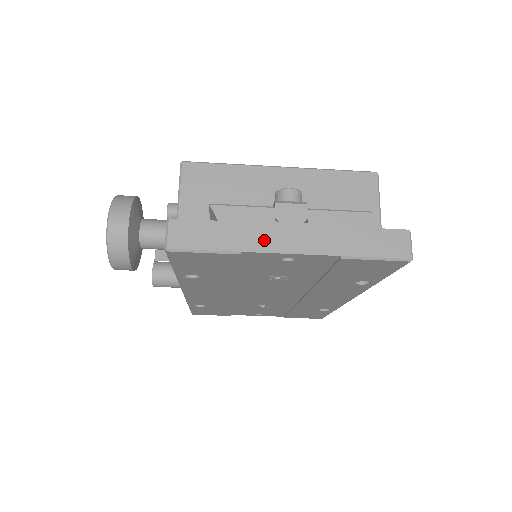
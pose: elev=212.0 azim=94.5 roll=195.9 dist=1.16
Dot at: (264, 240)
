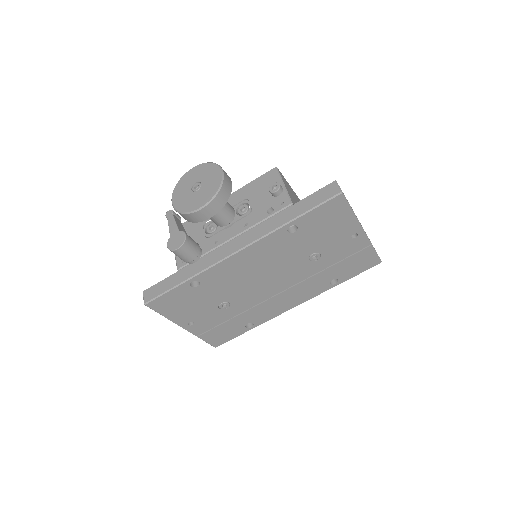
Dot at: occluded
